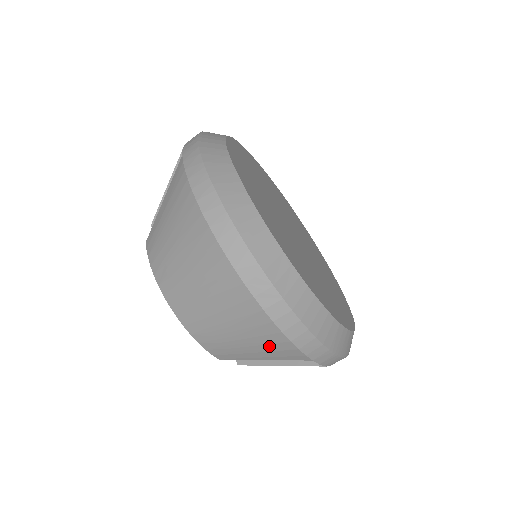
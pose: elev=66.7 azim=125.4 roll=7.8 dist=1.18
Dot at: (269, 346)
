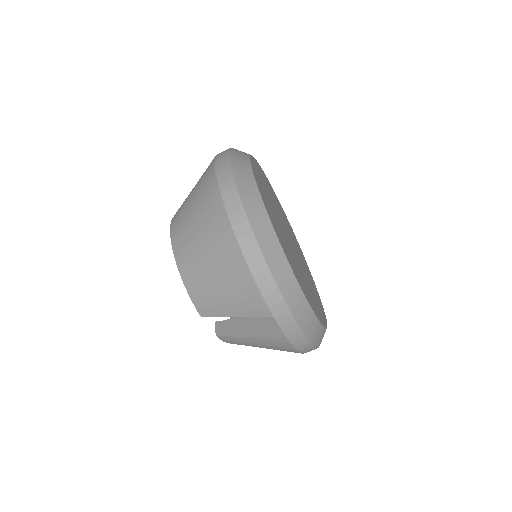
Dot at: (241, 294)
